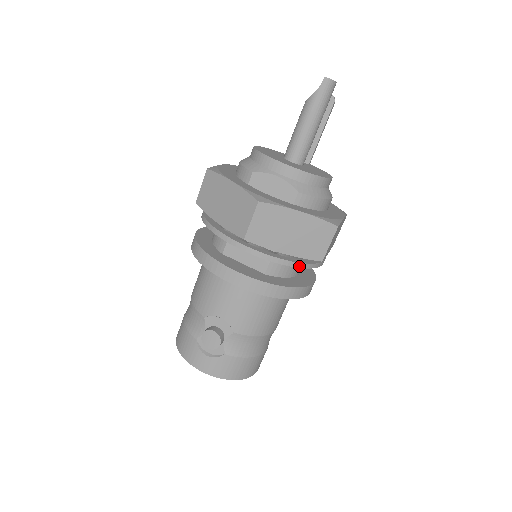
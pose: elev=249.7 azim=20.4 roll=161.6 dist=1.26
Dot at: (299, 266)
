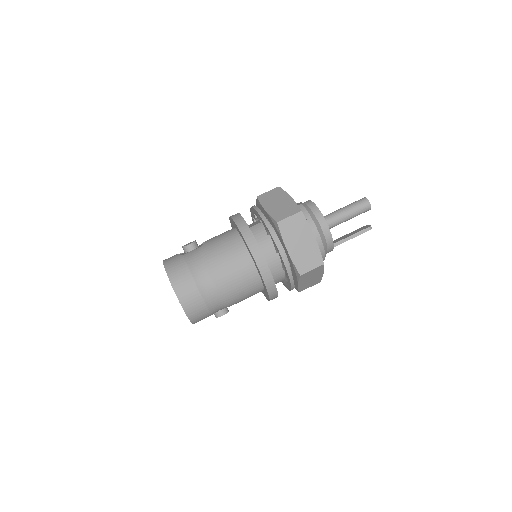
Dot at: (265, 222)
